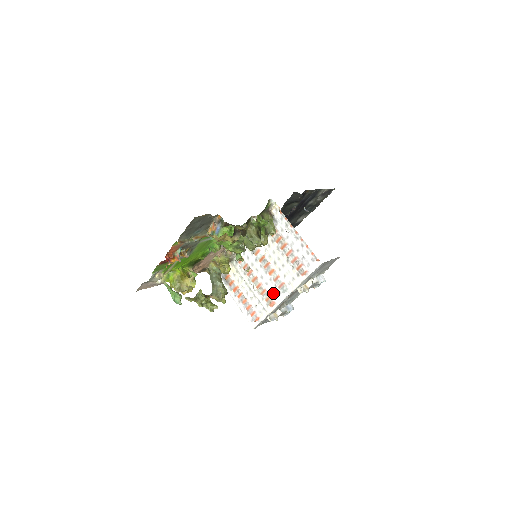
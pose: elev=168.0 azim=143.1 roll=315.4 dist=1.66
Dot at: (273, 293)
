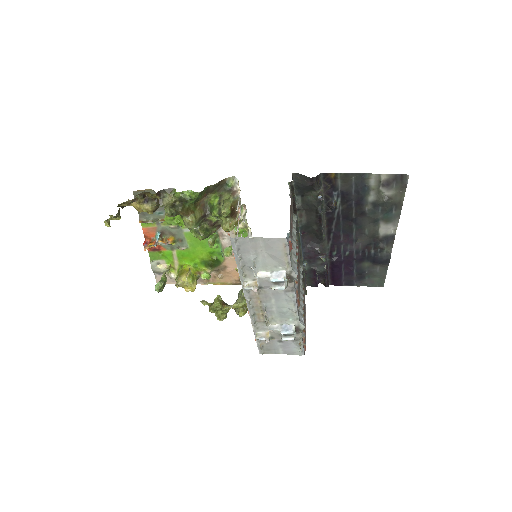
Dot at: occluded
